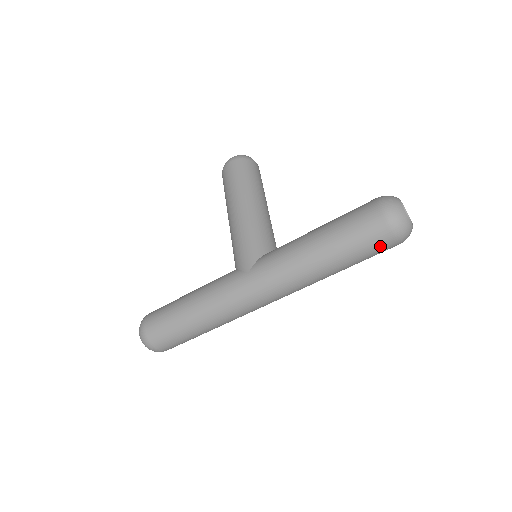
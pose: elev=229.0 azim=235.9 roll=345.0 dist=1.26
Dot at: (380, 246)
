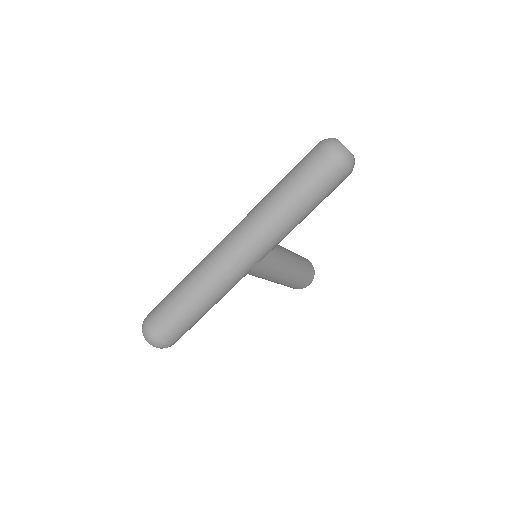
Dot at: (313, 160)
